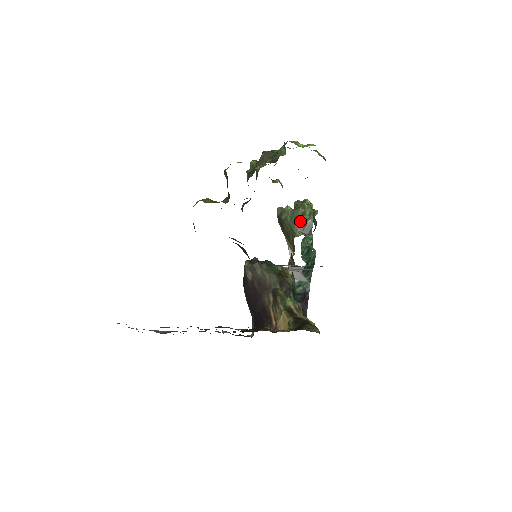
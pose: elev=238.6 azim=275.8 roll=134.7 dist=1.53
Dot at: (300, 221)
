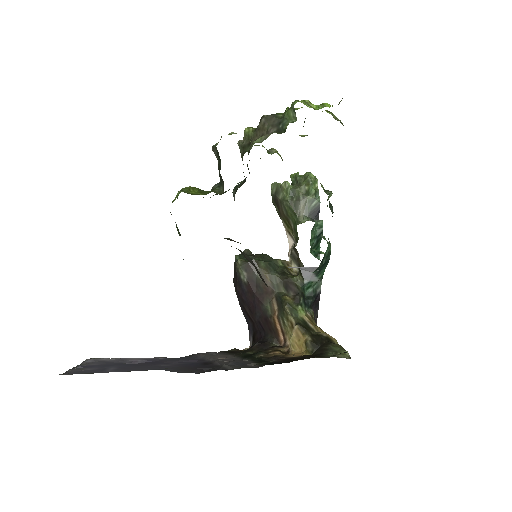
Dot at: (304, 202)
